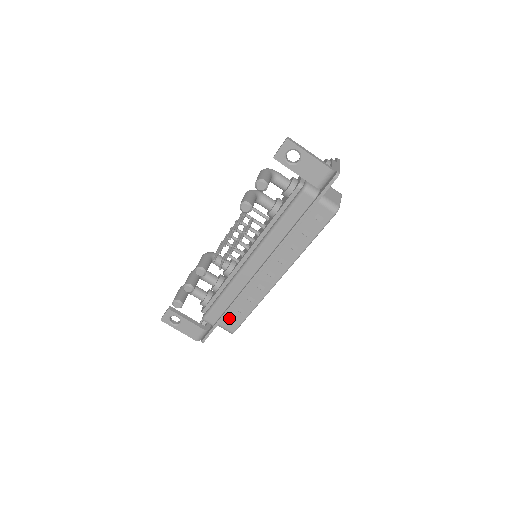
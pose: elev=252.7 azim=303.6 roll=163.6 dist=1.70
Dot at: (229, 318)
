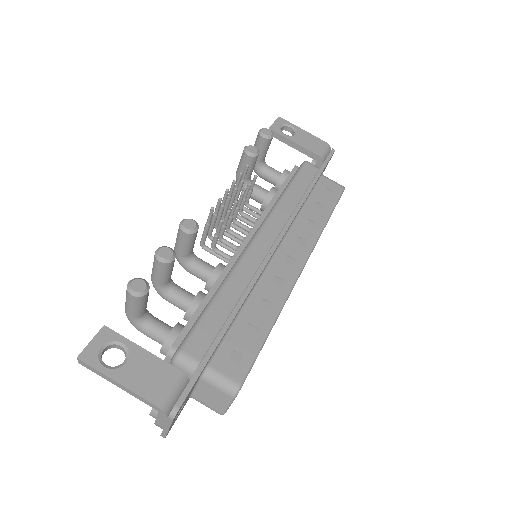
Dot at: (230, 348)
